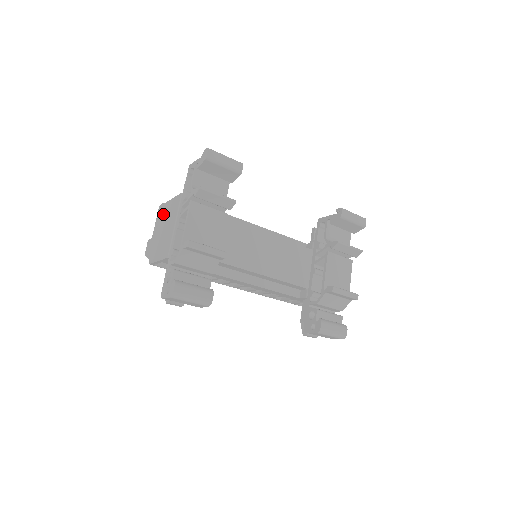
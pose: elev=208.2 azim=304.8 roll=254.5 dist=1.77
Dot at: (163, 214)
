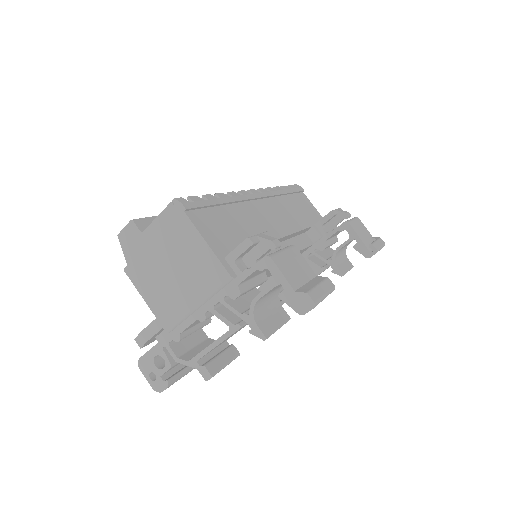
Dot at: (179, 237)
